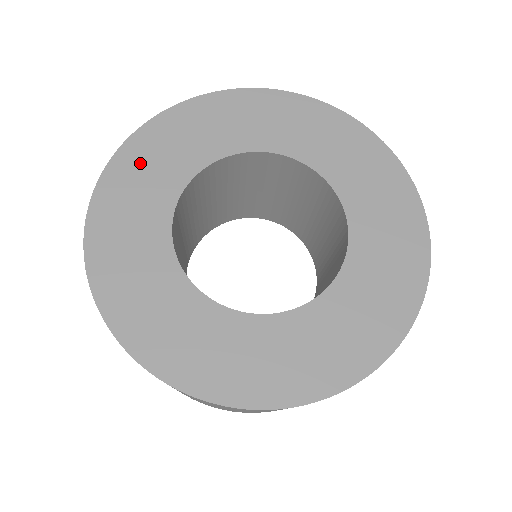
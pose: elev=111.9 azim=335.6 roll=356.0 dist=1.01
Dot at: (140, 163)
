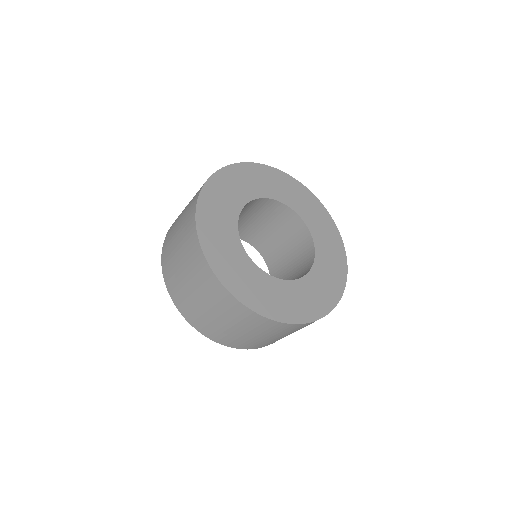
Dot at: (217, 194)
